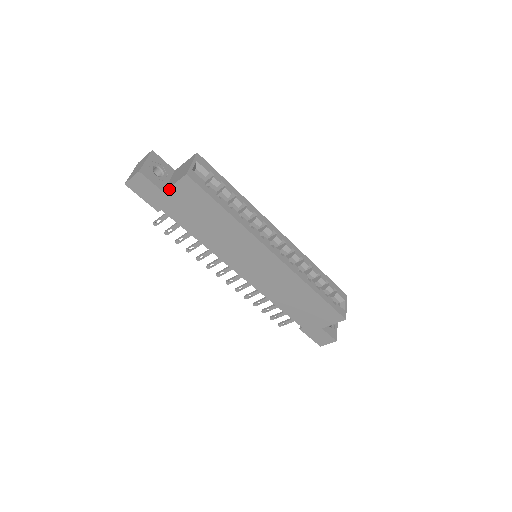
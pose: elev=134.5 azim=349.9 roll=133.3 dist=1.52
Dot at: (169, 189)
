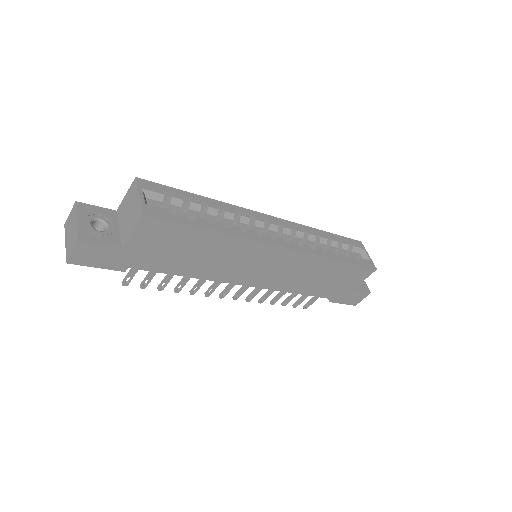
Dot at: (128, 241)
